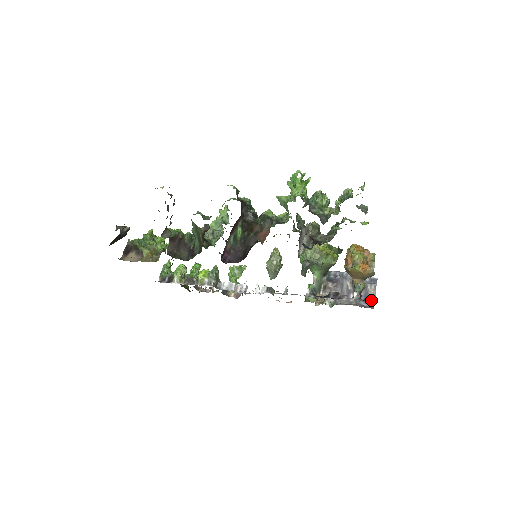
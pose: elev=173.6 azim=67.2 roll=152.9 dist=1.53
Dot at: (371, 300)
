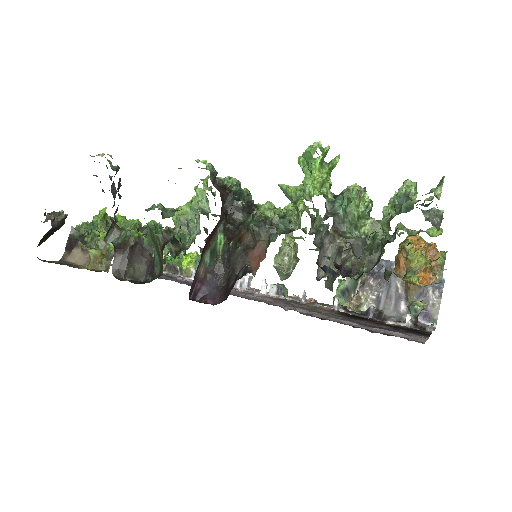
Dot at: (432, 313)
